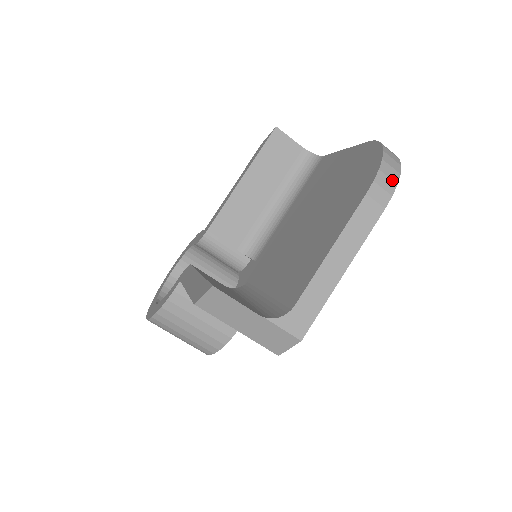
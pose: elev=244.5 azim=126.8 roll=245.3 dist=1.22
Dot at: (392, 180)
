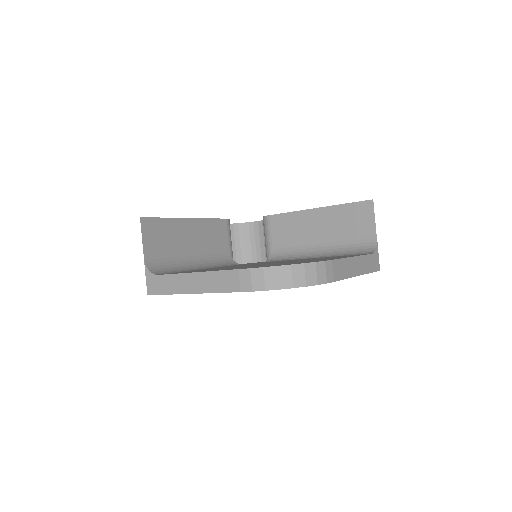
Dot at: (265, 284)
